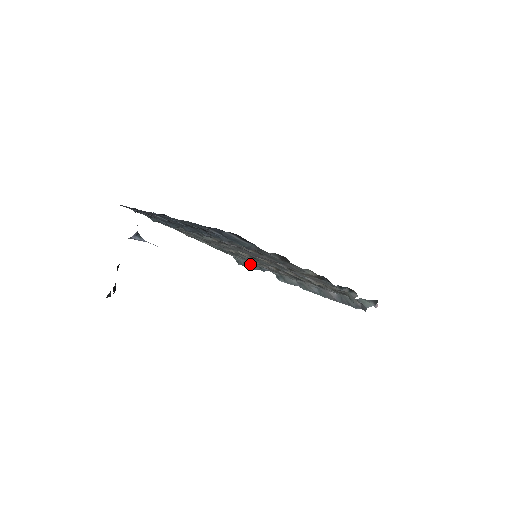
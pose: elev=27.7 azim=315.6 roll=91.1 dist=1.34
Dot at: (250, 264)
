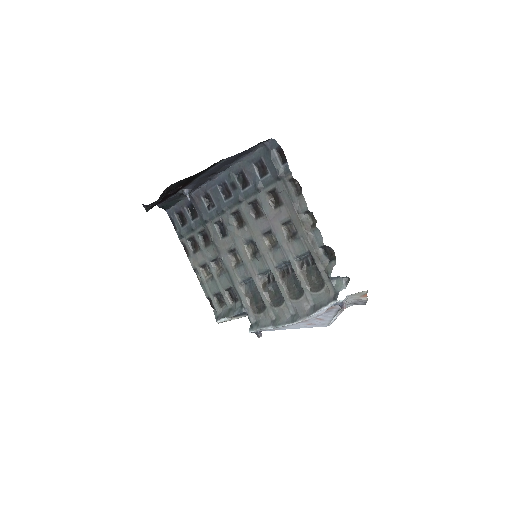
Dot at: (231, 311)
